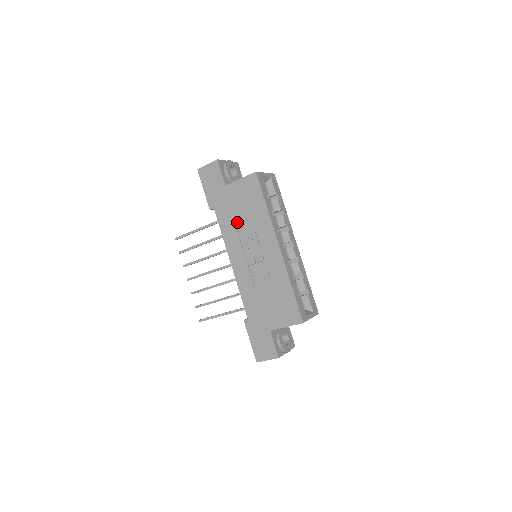
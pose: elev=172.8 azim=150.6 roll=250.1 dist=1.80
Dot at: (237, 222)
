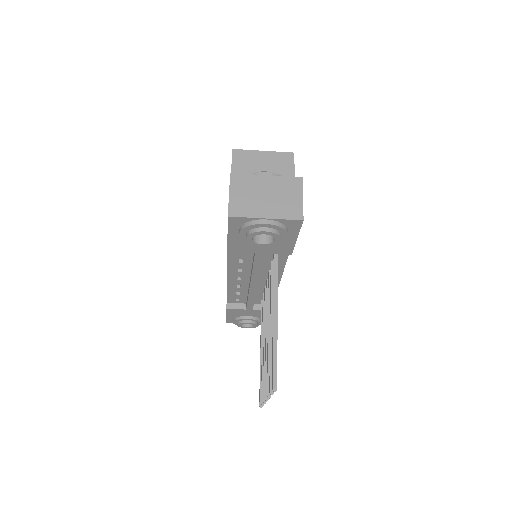
Dot at: occluded
